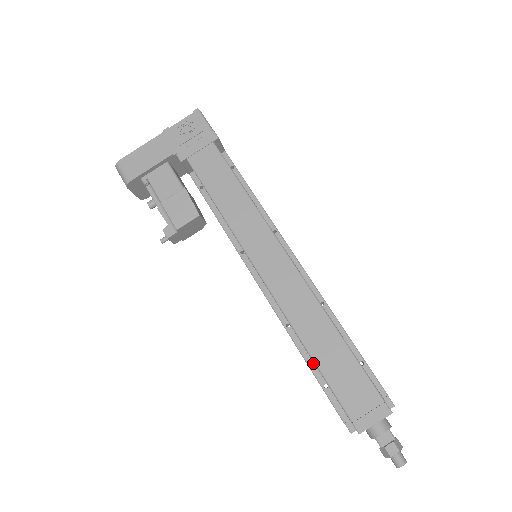
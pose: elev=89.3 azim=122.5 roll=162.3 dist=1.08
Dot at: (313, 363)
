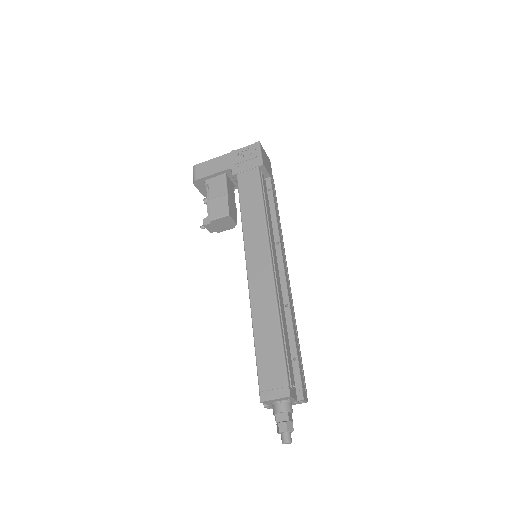
Dot at: occluded
